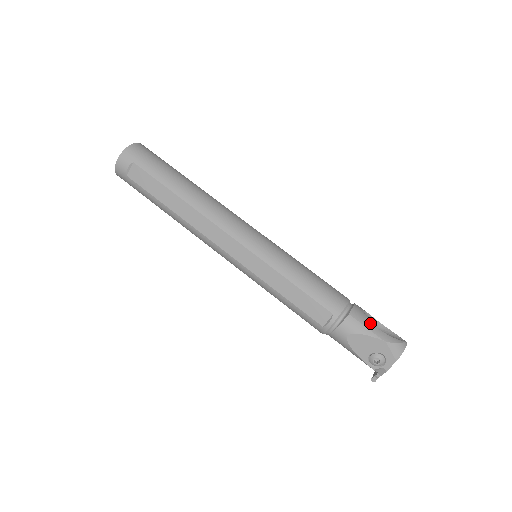
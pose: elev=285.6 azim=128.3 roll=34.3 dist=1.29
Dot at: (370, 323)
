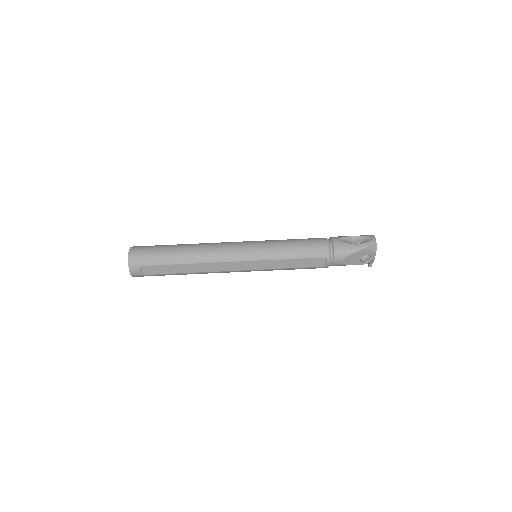
Dot at: (349, 245)
